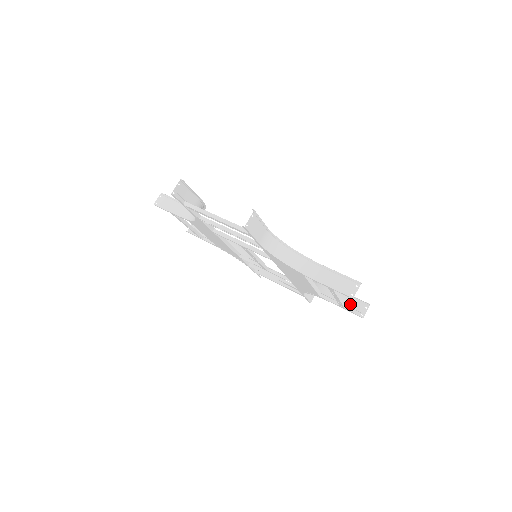
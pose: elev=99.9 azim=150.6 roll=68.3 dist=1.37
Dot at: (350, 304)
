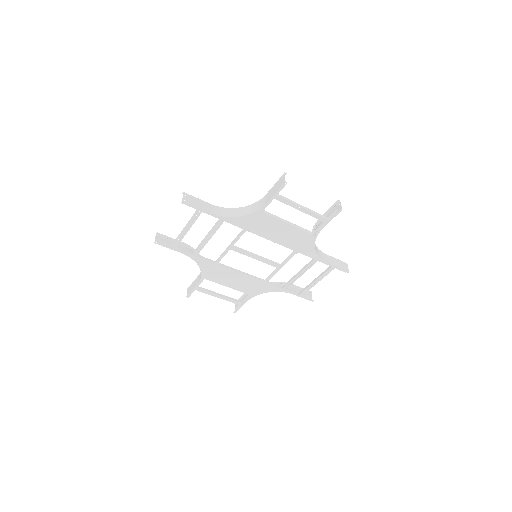
Dot at: (331, 215)
